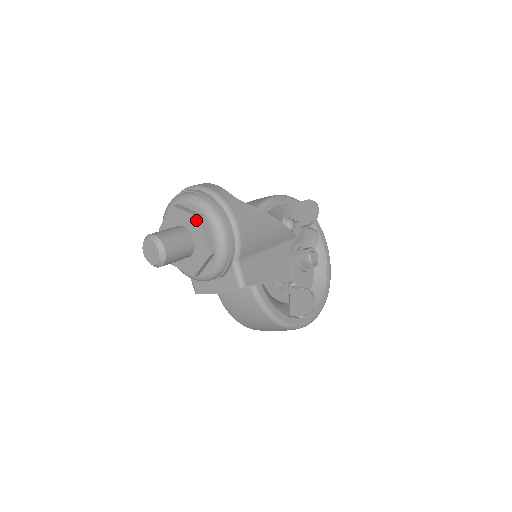
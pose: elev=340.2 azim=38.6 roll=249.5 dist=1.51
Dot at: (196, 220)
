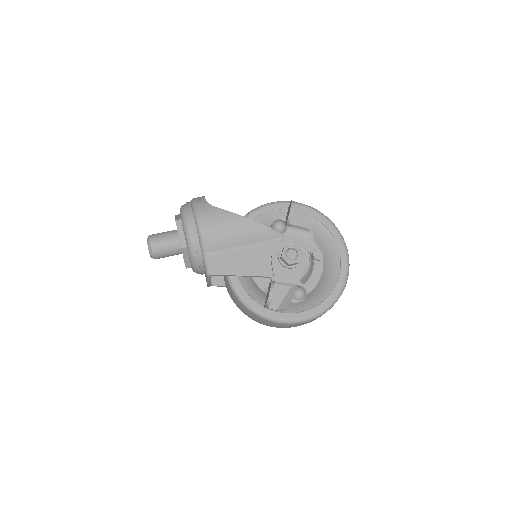
Dot at: (176, 223)
